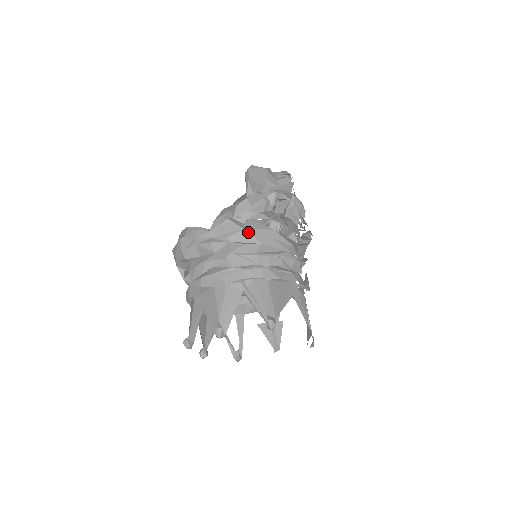
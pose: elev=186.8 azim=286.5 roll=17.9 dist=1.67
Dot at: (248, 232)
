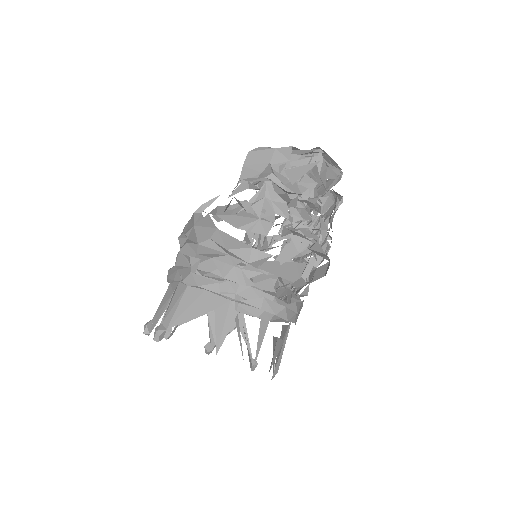
Dot at: (195, 229)
